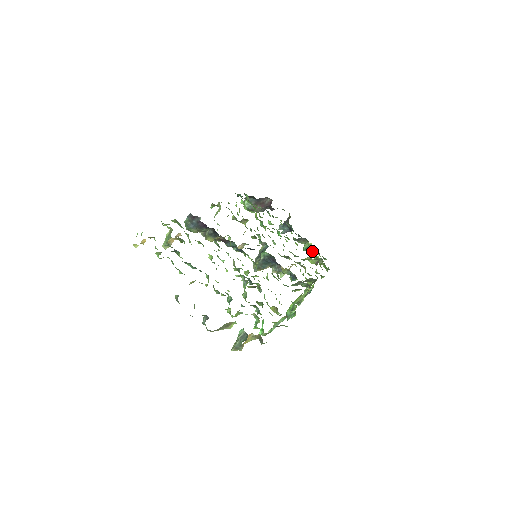
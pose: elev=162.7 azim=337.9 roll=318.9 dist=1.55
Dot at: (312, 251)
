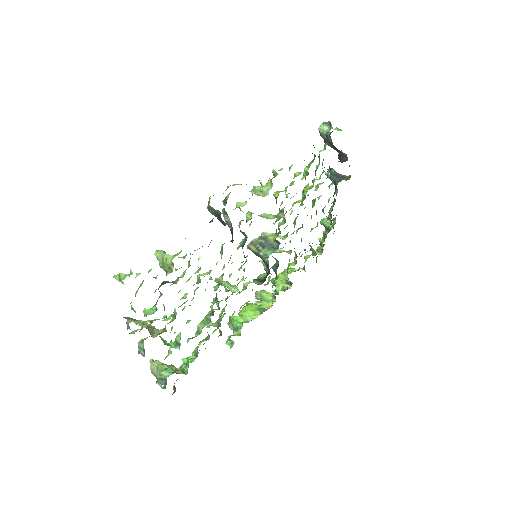
Dot at: (324, 235)
